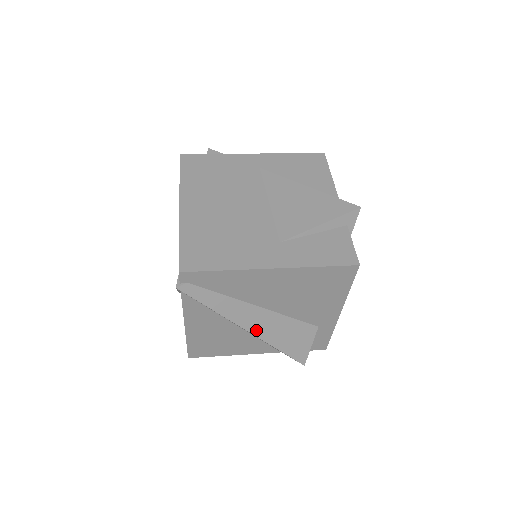
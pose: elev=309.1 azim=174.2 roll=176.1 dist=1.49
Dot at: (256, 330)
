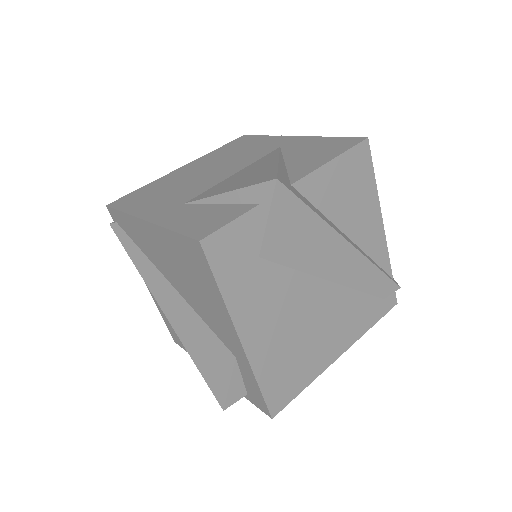
Dot at: (170, 315)
